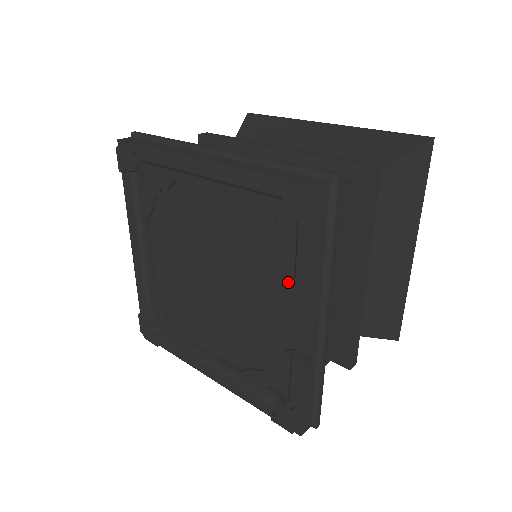
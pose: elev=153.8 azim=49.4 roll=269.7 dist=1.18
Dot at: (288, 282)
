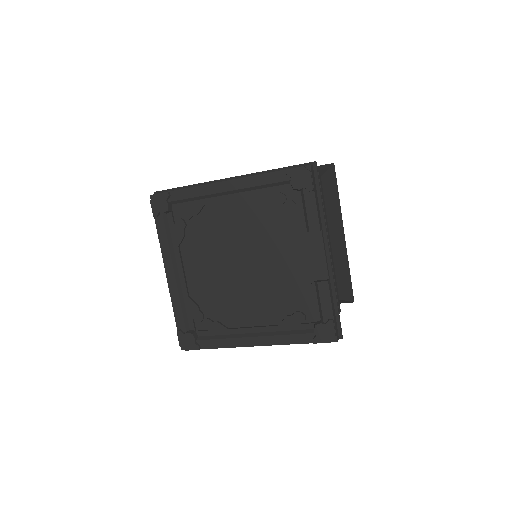
Dot at: (302, 235)
